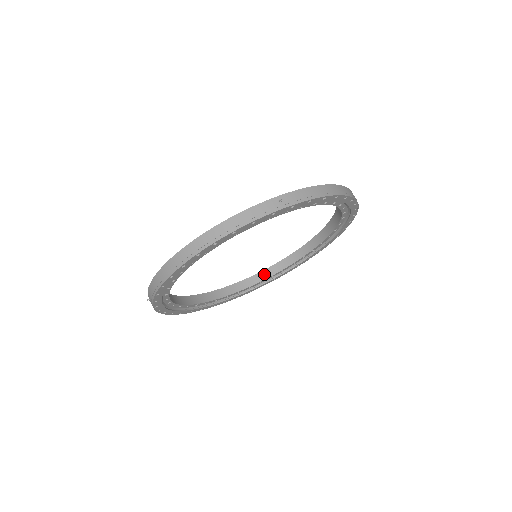
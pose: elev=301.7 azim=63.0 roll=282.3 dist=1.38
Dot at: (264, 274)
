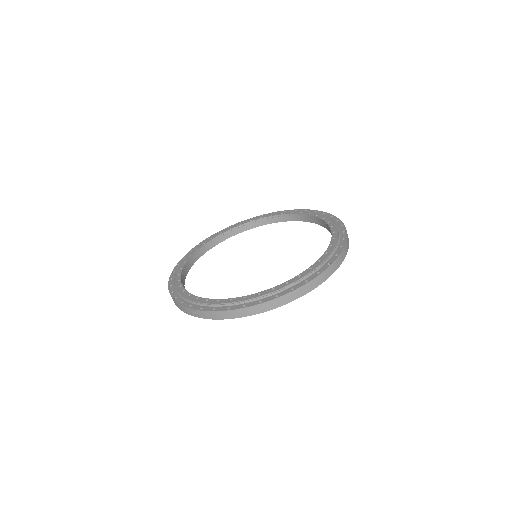
Dot at: (219, 239)
